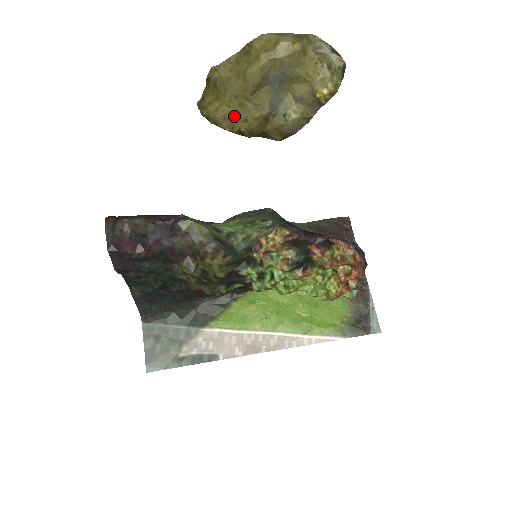
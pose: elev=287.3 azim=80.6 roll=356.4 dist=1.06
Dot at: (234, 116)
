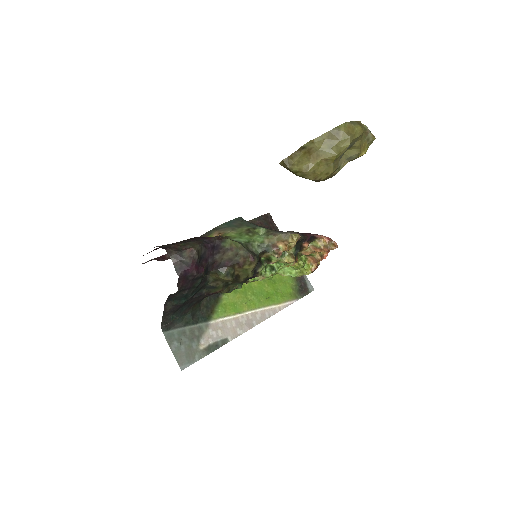
Dot at: (320, 171)
